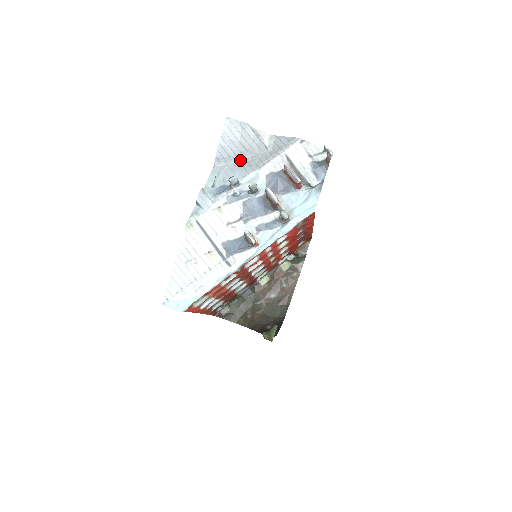
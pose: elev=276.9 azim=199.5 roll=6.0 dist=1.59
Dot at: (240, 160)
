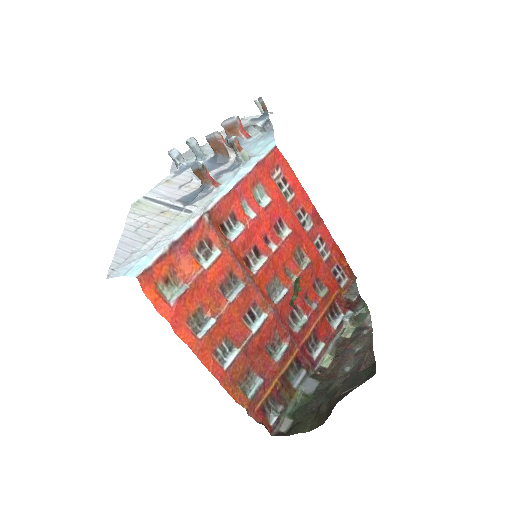
Dot at: occluded
